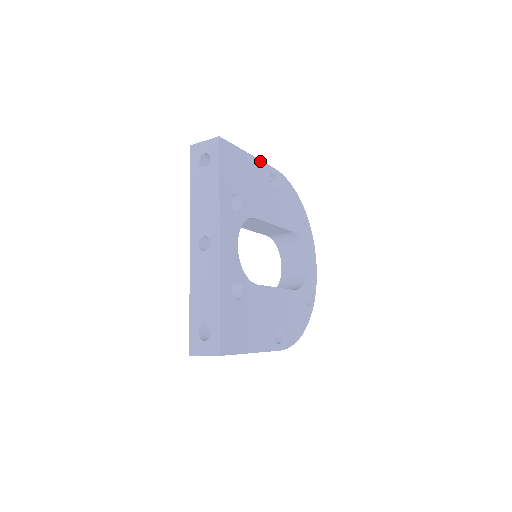
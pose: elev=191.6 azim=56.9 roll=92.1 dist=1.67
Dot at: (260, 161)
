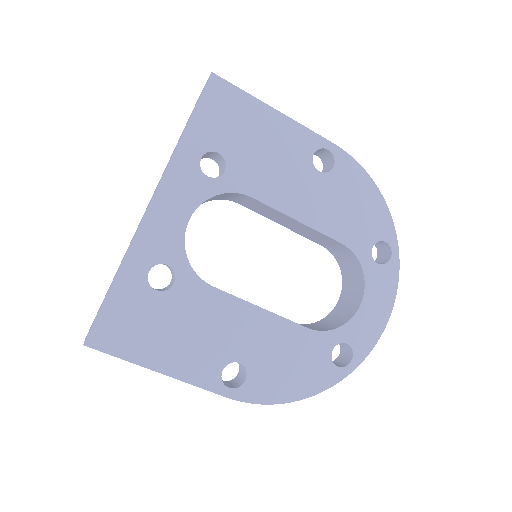
Dot at: (299, 124)
